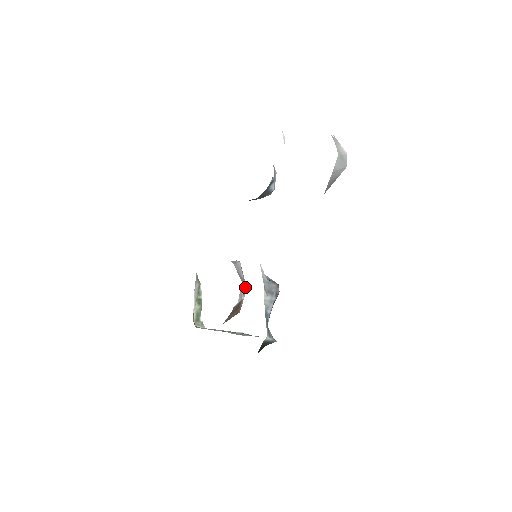
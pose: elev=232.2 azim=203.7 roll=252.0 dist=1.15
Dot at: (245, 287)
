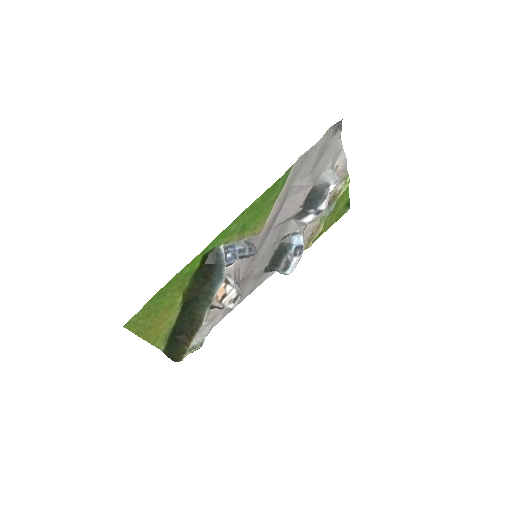
Dot at: (233, 279)
